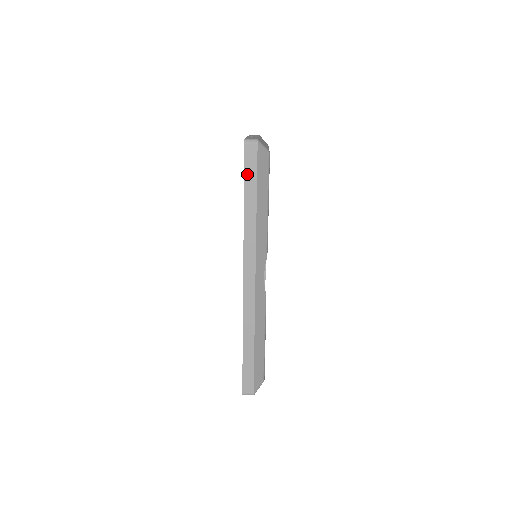
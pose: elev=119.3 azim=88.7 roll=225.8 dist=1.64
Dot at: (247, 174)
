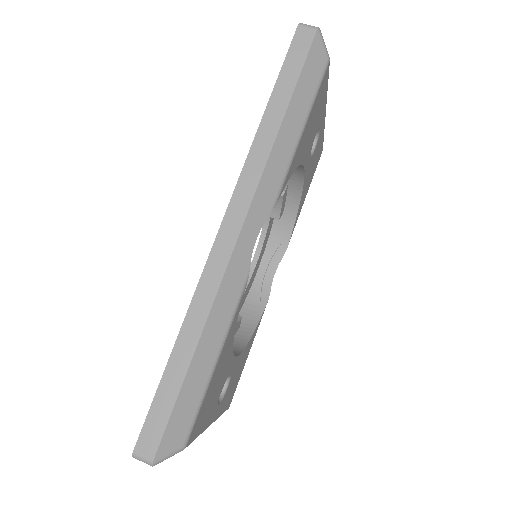
Dot at: (287, 66)
